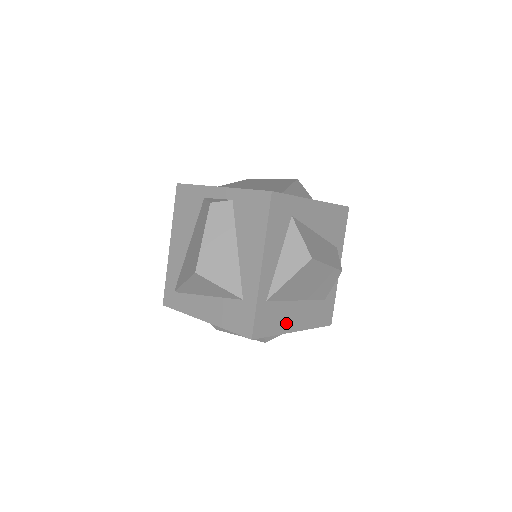
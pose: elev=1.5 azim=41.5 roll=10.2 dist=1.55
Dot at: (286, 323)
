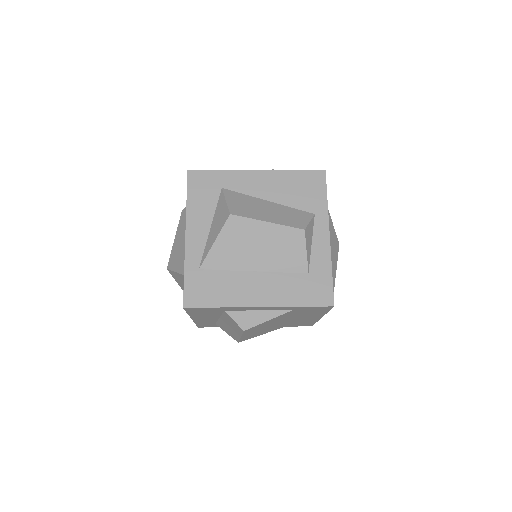
Dot at: (238, 295)
